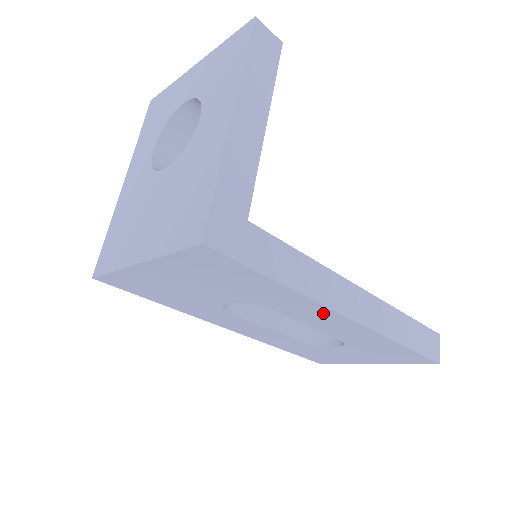
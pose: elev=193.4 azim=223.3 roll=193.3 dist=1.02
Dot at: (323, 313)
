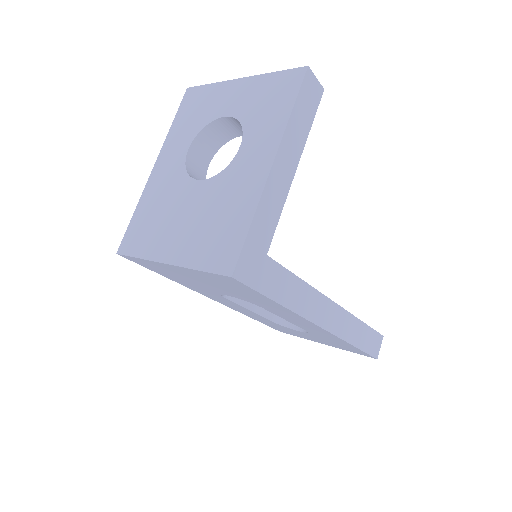
Dot at: (303, 321)
